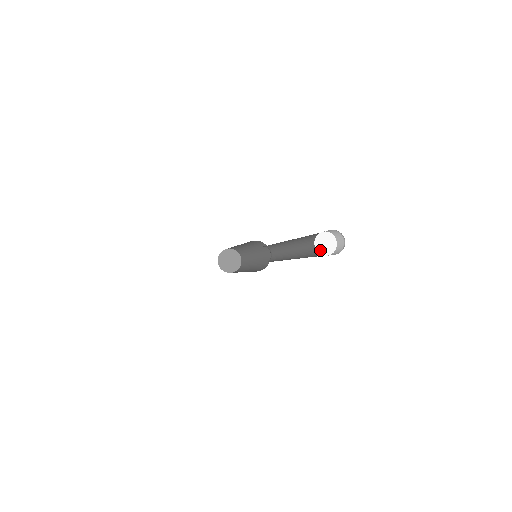
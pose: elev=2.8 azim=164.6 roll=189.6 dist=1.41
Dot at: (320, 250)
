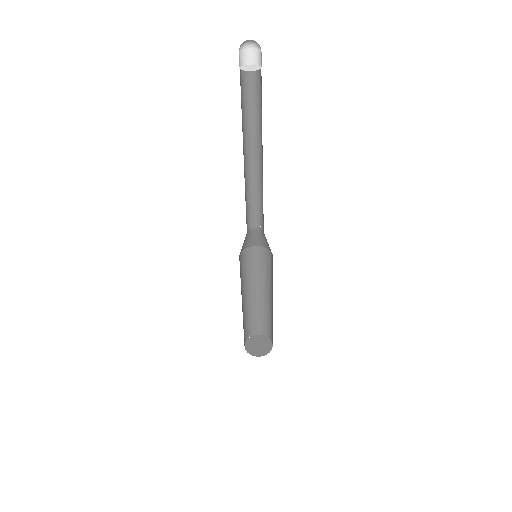
Dot at: (242, 68)
